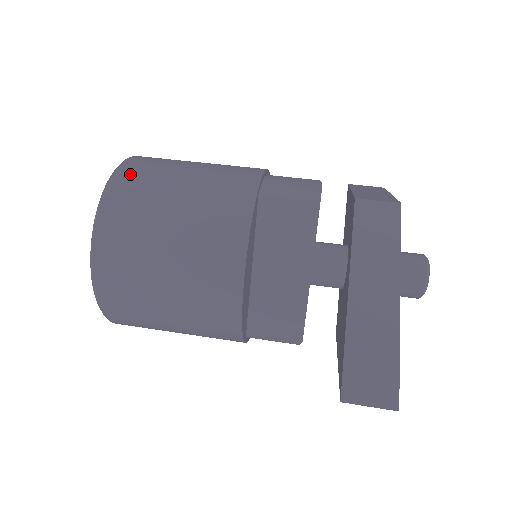
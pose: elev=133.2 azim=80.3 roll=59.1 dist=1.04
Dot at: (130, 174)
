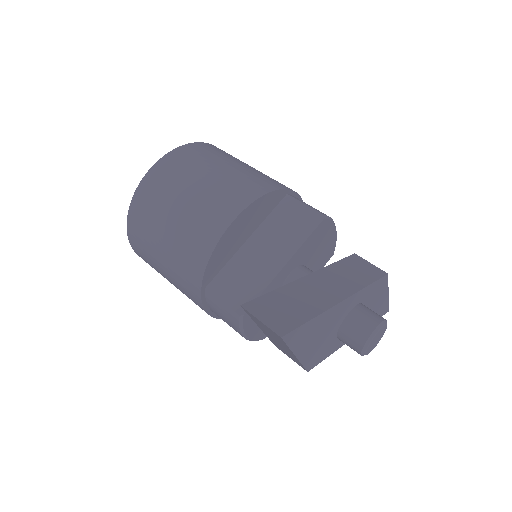
Dot at: (218, 148)
